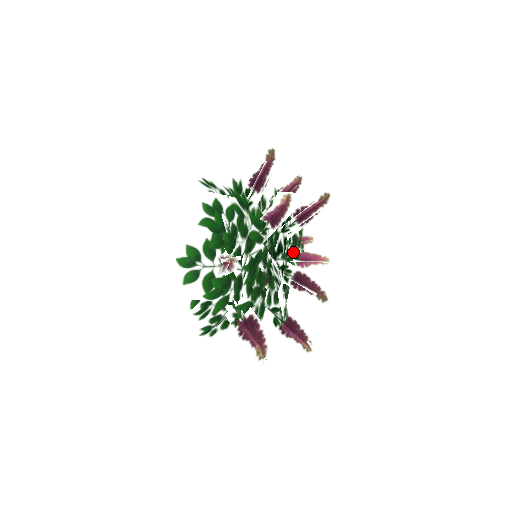
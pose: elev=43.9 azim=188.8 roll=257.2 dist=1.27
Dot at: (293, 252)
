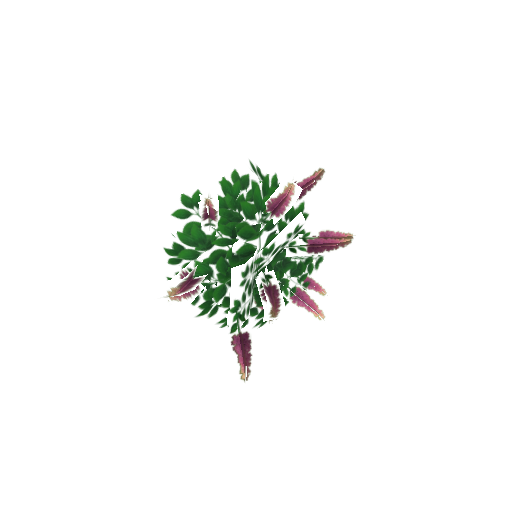
Dot at: (292, 280)
